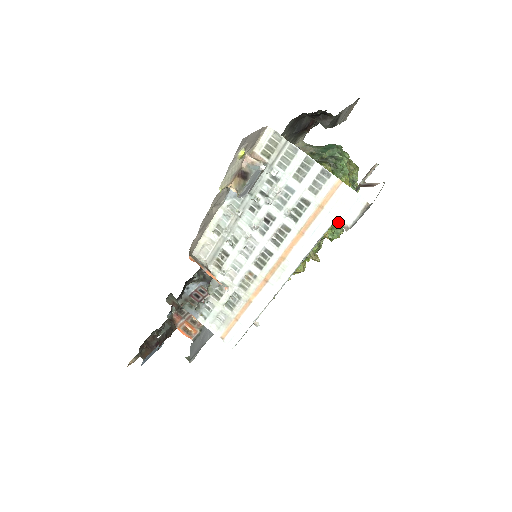
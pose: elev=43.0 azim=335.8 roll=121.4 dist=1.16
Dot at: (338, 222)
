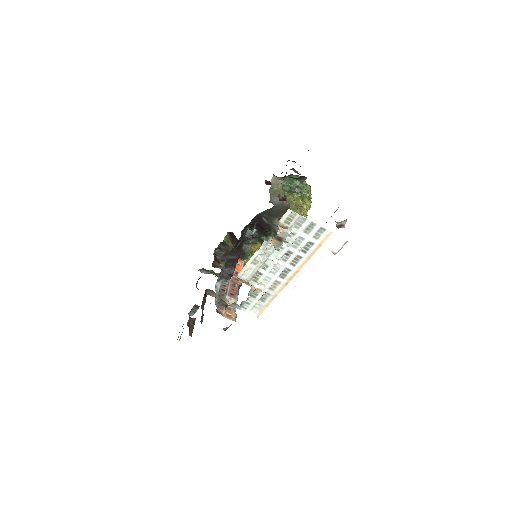
Dot at: occluded
